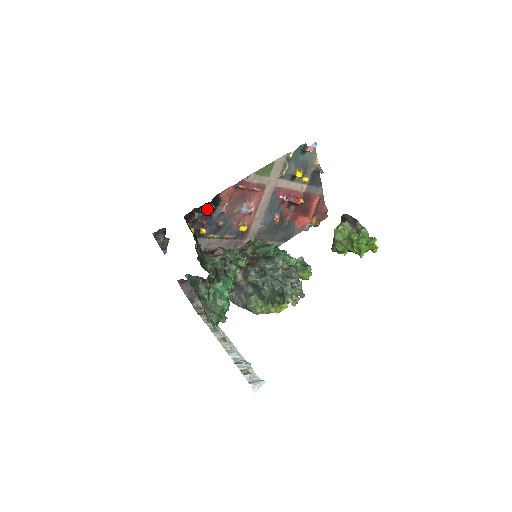
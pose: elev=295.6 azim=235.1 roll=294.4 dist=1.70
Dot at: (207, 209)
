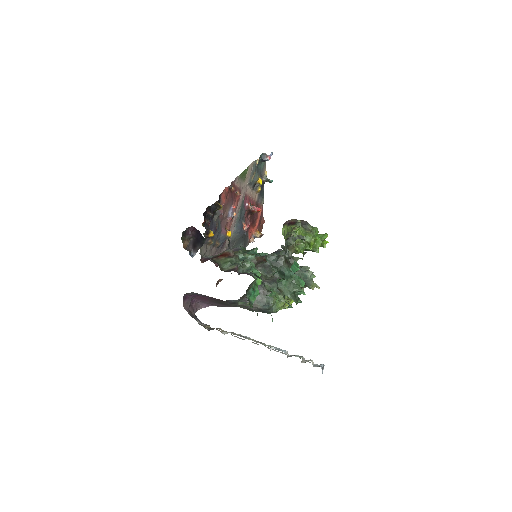
Dot at: (217, 208)
